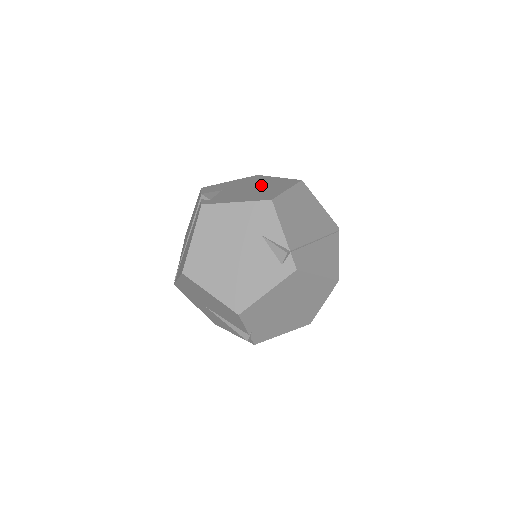
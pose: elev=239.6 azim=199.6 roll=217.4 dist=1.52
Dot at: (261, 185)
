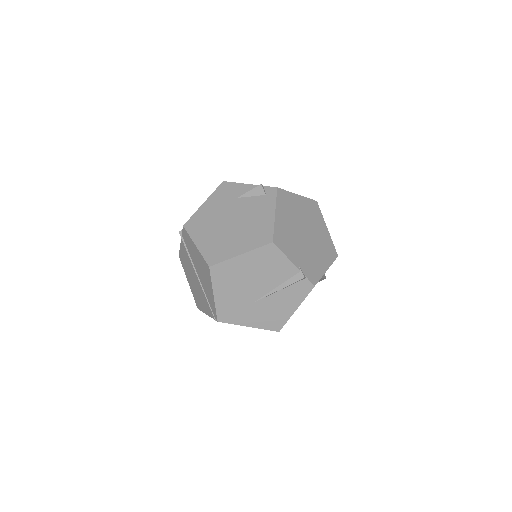
Dot at: occluded
